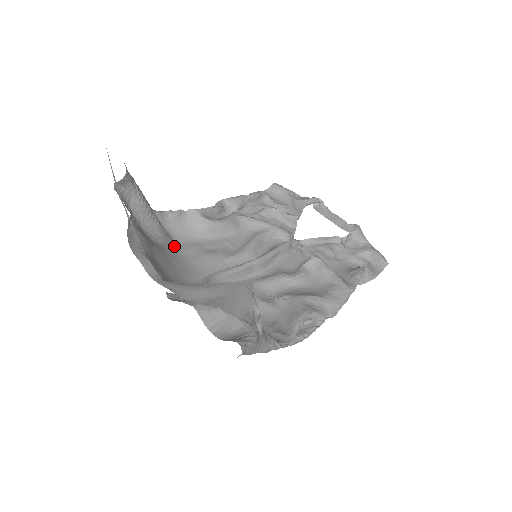
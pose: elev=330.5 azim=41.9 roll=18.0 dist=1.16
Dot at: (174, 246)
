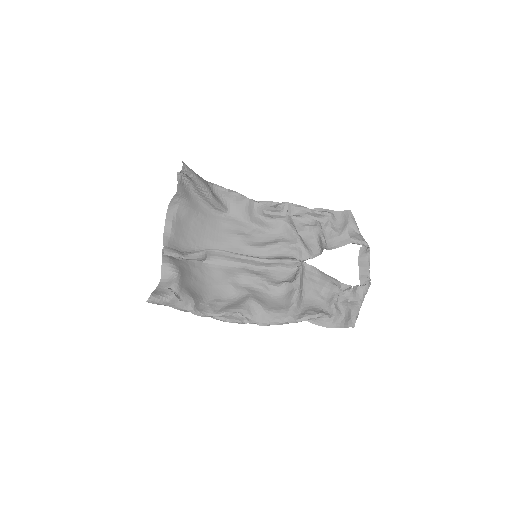
Dot at: (224, 217)
